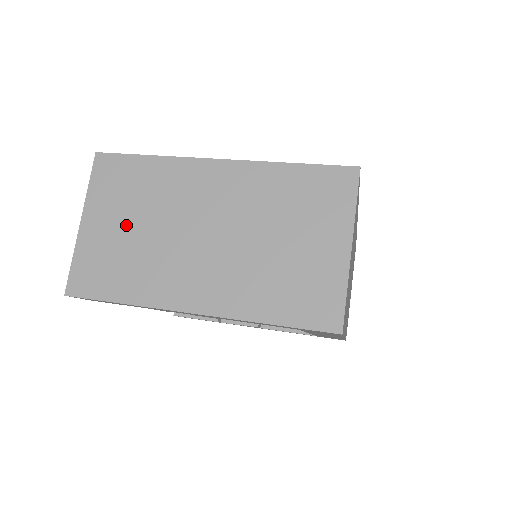
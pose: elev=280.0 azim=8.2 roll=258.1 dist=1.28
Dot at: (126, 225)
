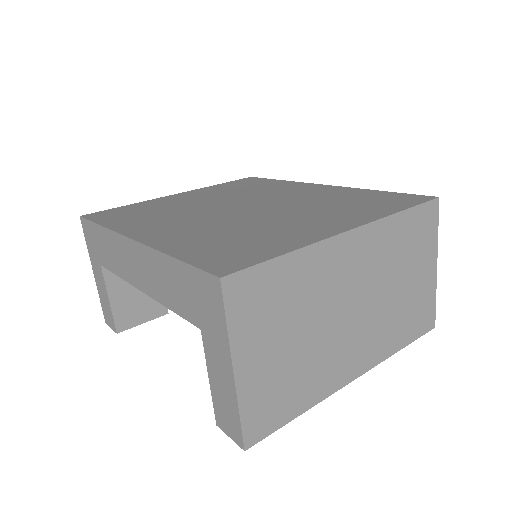
Dot at: (285, 343)
